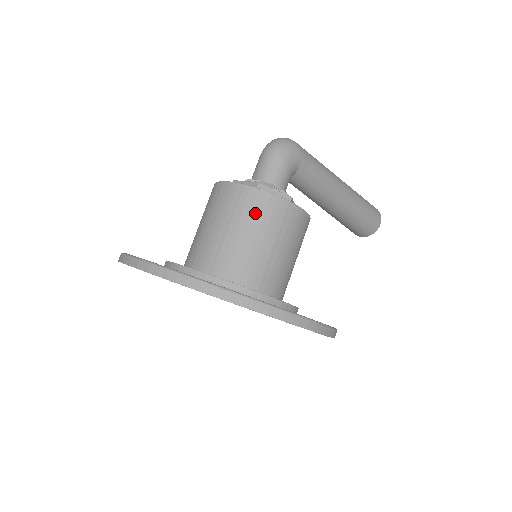
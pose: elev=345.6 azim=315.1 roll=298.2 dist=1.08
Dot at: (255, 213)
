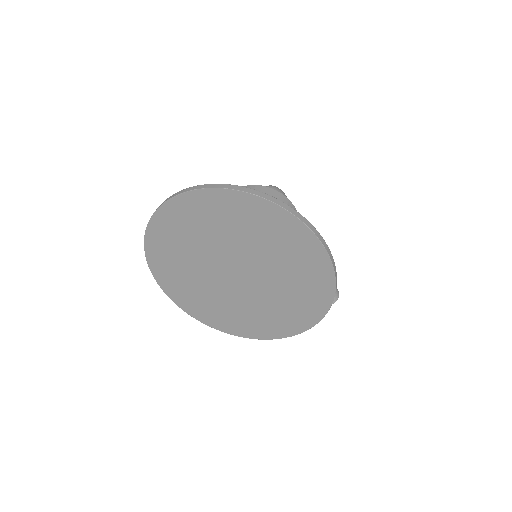
Dot at: occluded
